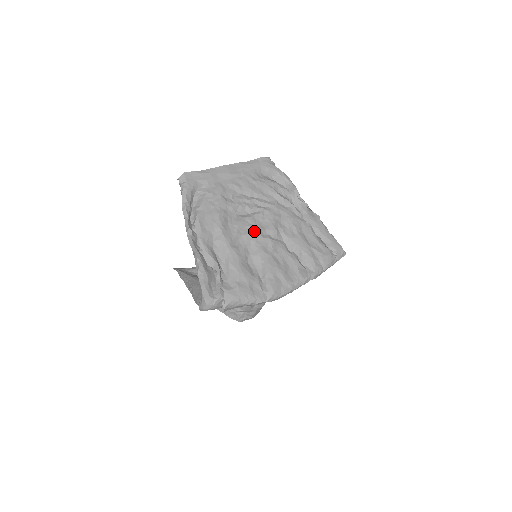
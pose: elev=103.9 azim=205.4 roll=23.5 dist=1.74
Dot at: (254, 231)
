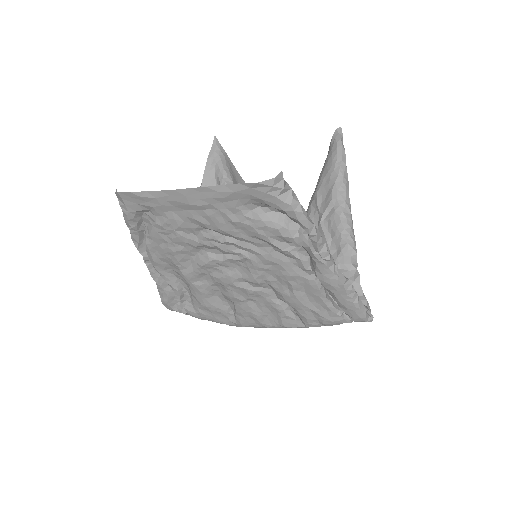
Dot at: (224, 277)
